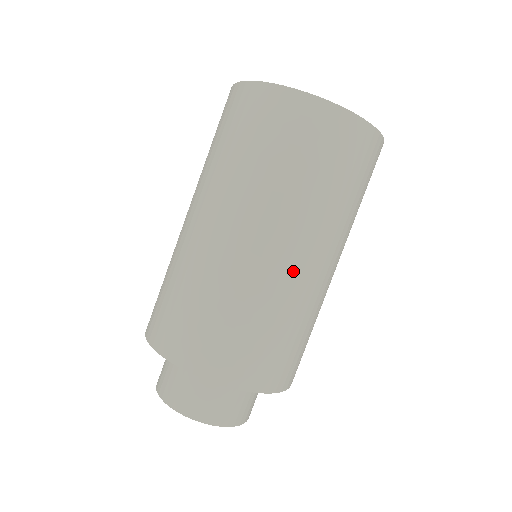
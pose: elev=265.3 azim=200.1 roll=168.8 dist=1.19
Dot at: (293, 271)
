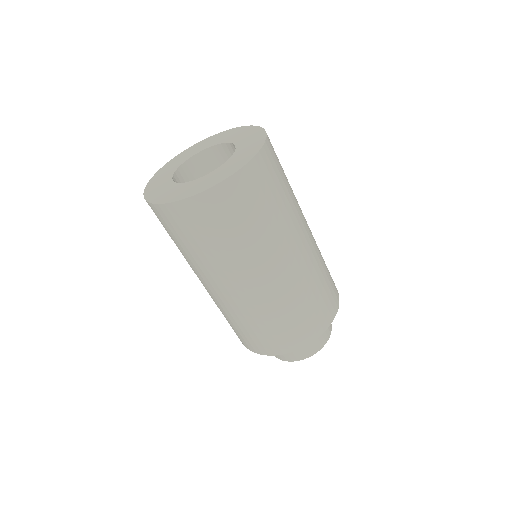
Dot at: (255, 292)
